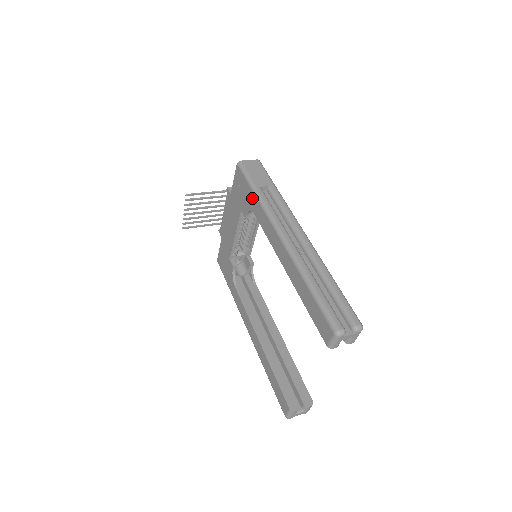
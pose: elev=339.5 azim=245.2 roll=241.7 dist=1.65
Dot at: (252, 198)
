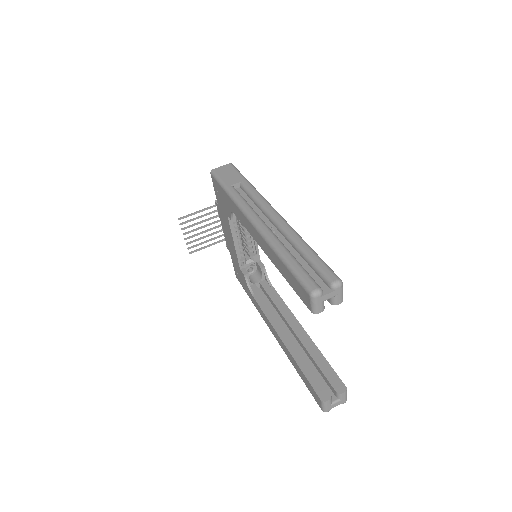
Dot at: (227, 198)
